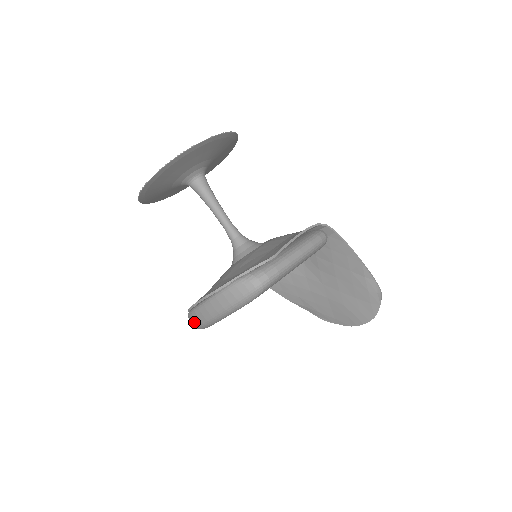
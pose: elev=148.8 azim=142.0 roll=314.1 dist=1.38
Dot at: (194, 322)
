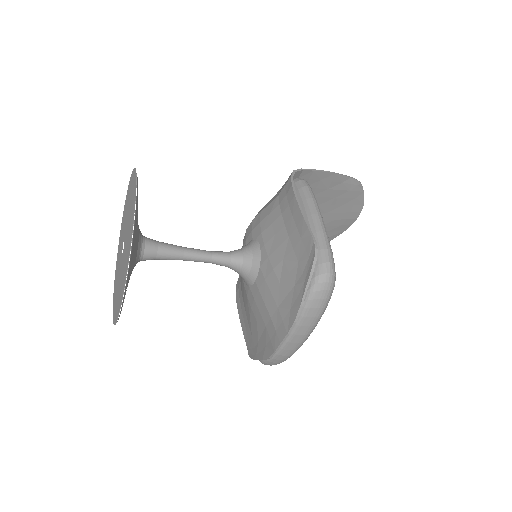
Dot at: (278, 362)
